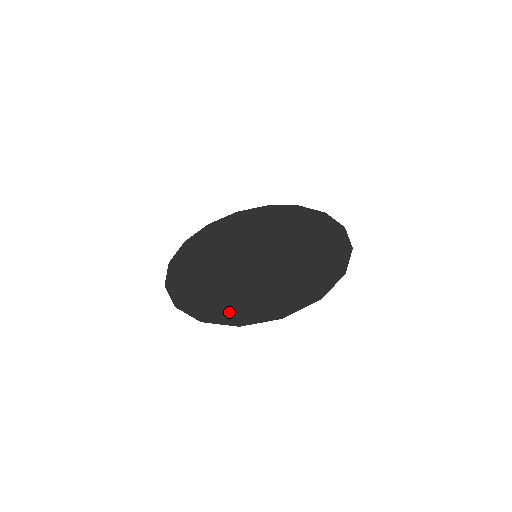
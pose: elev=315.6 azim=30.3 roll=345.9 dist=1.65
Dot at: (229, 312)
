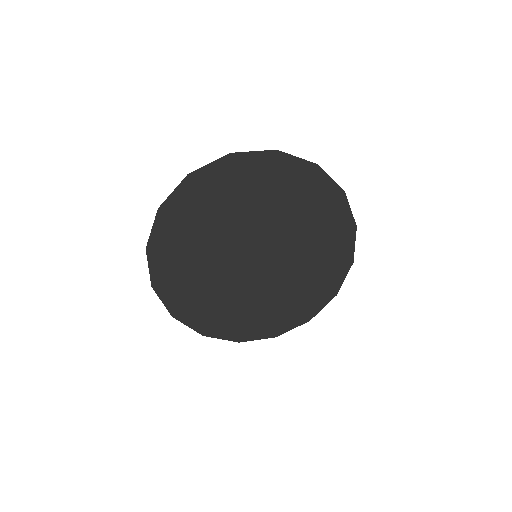
Dot at: (201, 318)
